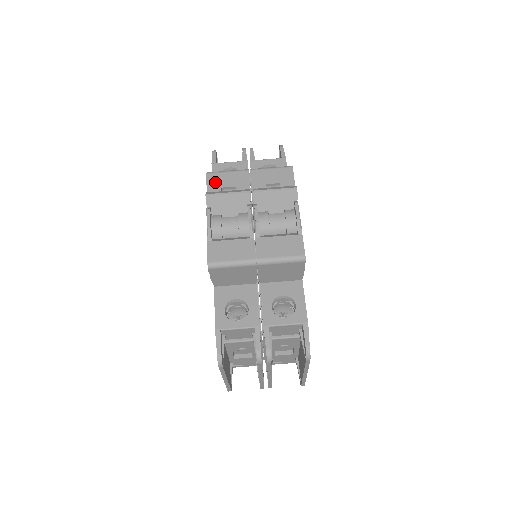
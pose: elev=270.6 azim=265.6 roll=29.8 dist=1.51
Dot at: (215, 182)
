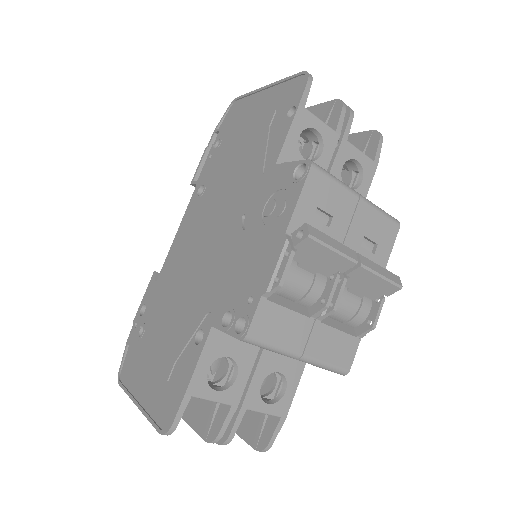
Dot at: (315, 191)
